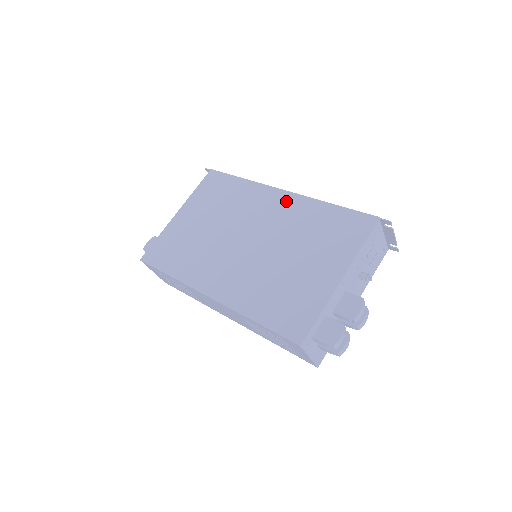
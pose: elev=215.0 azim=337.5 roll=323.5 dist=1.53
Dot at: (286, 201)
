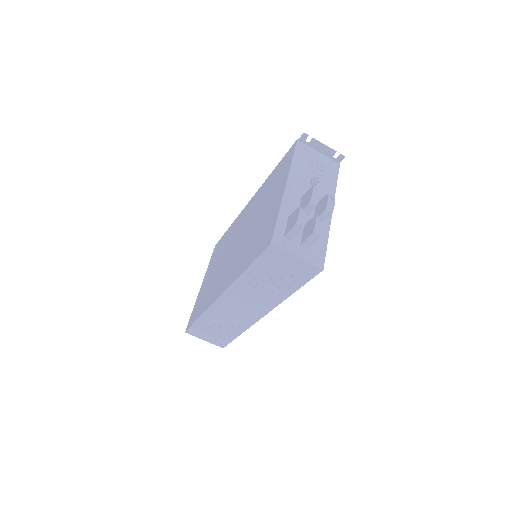
Dot at: (251, 202)
